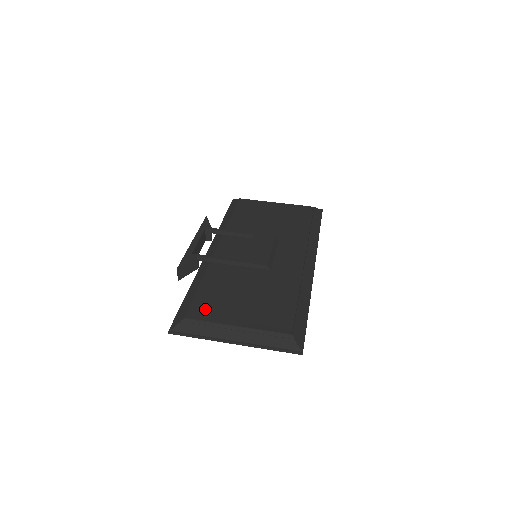
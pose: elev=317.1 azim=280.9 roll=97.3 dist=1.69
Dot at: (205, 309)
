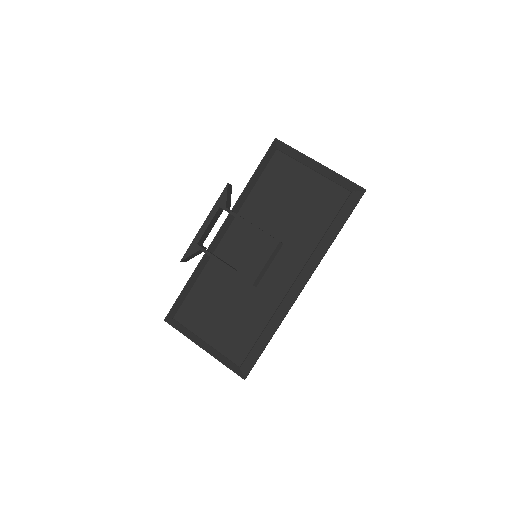
Dot at: (189, 315)
